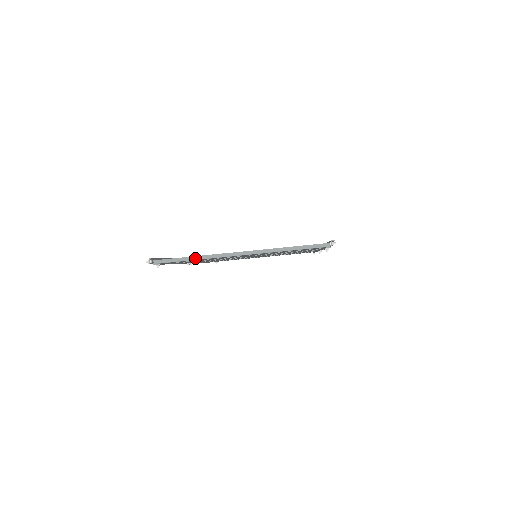
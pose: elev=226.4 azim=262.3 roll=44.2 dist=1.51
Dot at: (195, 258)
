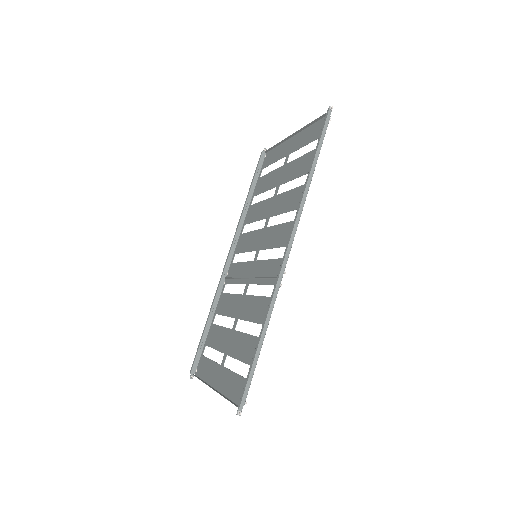
Dot at: (202, 381)
